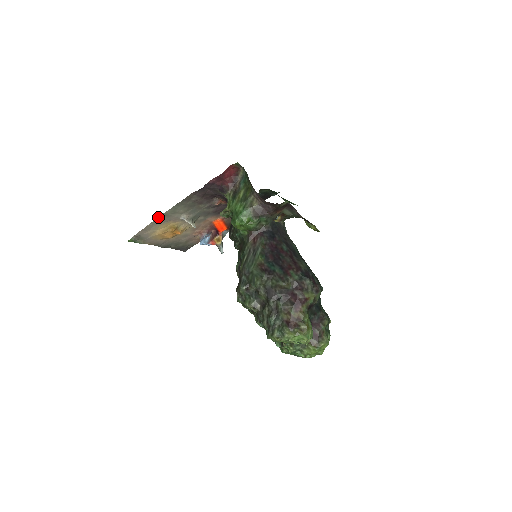
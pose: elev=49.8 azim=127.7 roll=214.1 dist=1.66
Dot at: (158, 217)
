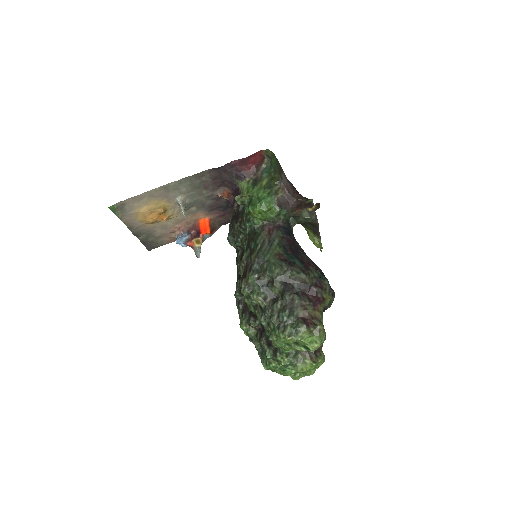
Dot at: (158, 187)
